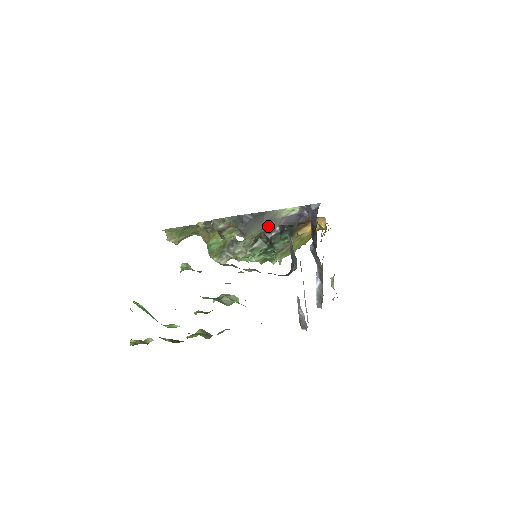
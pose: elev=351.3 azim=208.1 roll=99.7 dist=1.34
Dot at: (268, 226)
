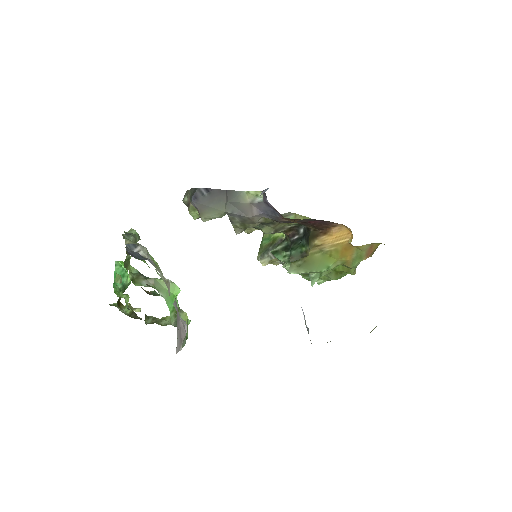
Dot at: (235, 212)
